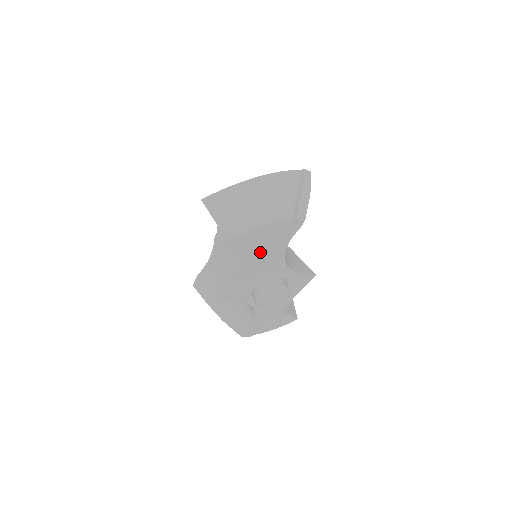
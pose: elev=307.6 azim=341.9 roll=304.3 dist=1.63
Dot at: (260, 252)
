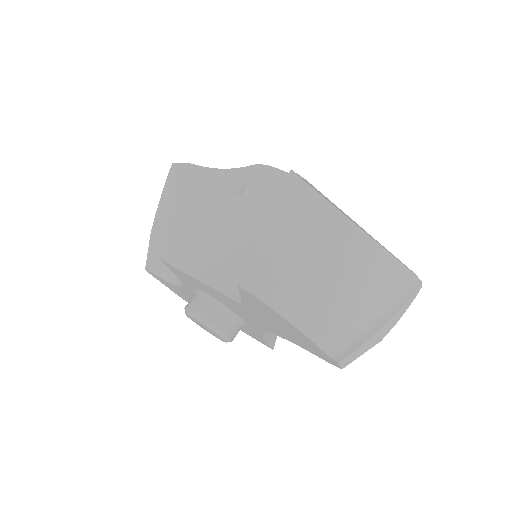
Dot at: (255, 313)
